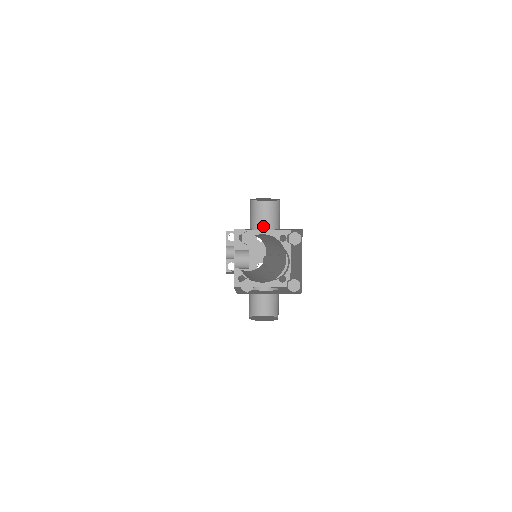
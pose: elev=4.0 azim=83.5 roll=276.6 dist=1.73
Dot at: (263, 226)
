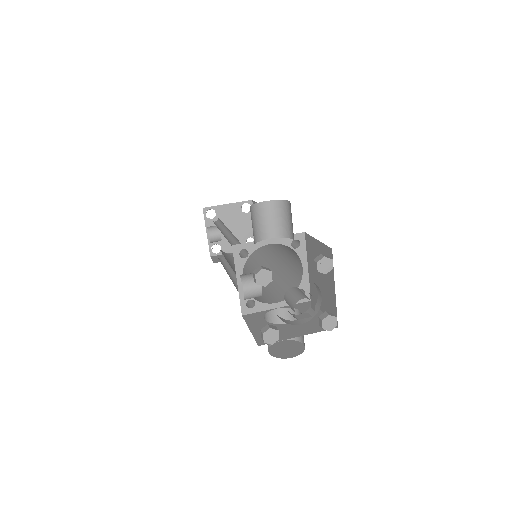
Dot at: (269, 234)
